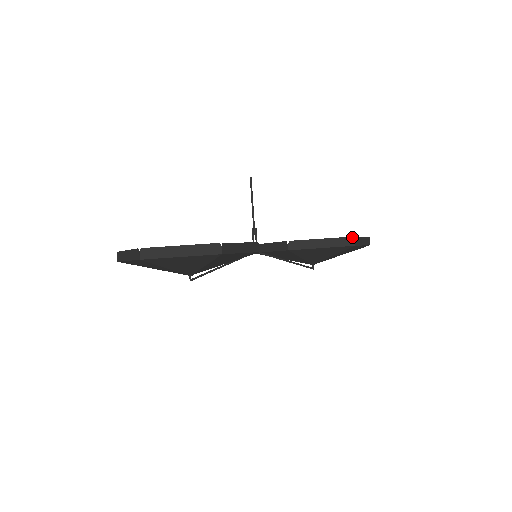
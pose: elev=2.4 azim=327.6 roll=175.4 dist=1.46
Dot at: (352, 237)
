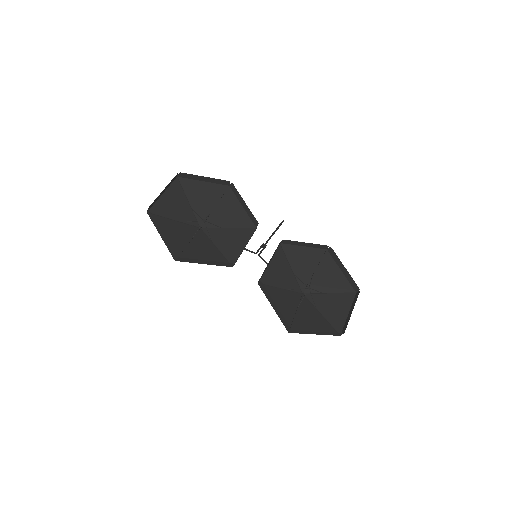
Dot at: occluded
